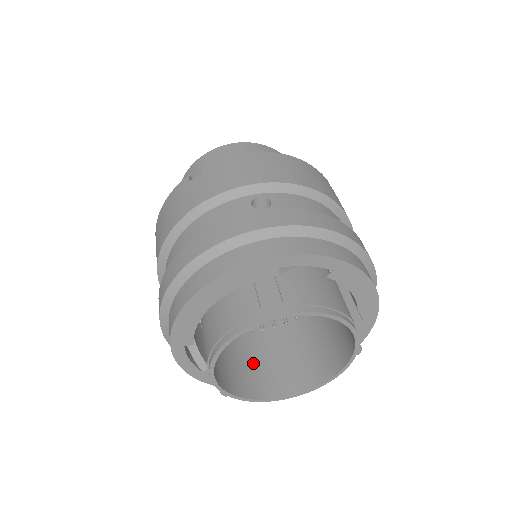
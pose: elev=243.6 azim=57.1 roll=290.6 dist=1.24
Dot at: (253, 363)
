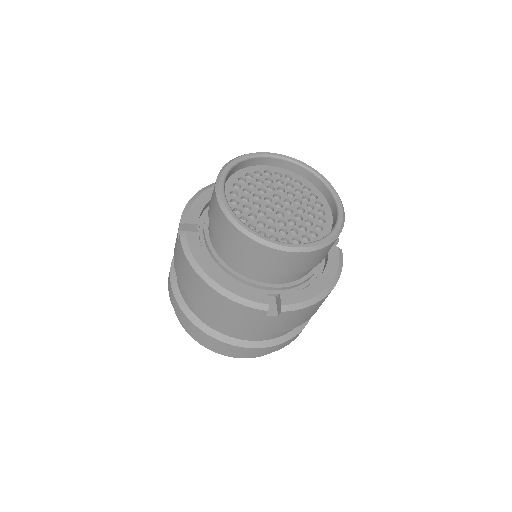
Dot at: occluded
